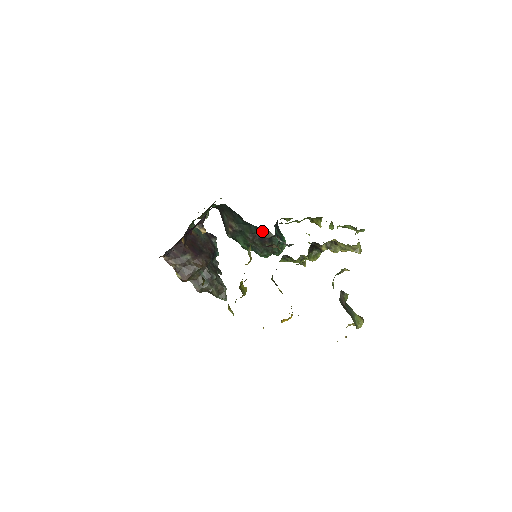
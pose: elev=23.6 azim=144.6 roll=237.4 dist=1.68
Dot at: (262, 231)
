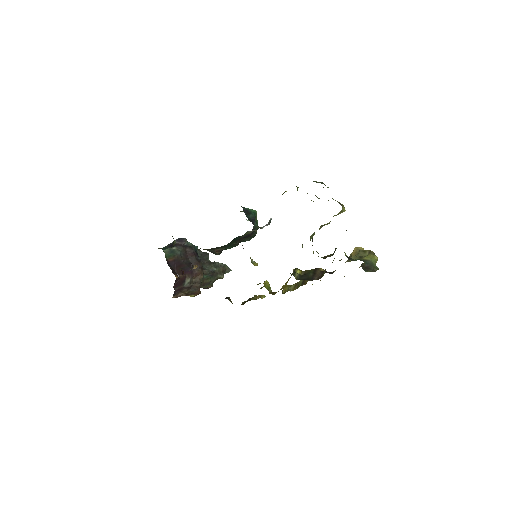
Dot at: (244, 234)
